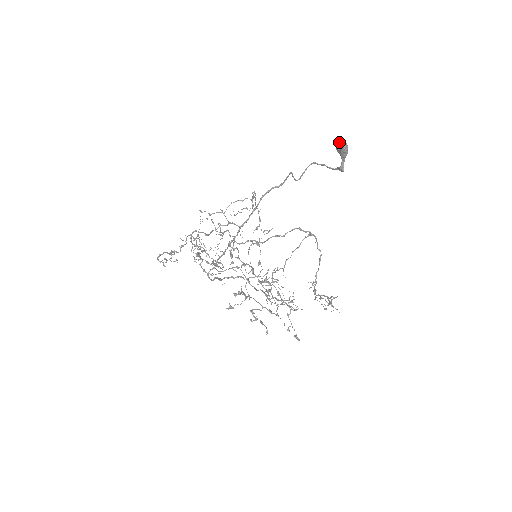
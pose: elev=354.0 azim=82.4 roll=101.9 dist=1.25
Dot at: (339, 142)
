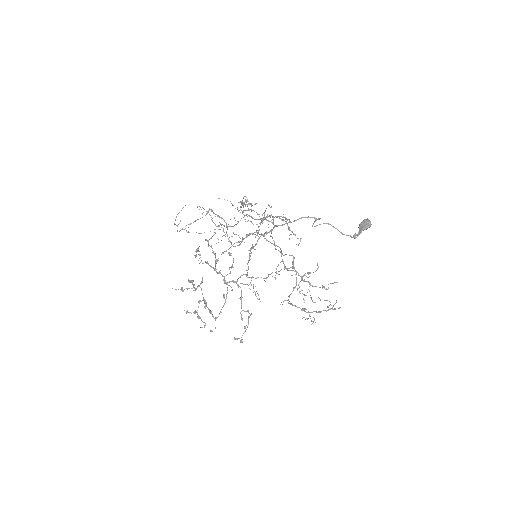
Dot at: (369, 220)
